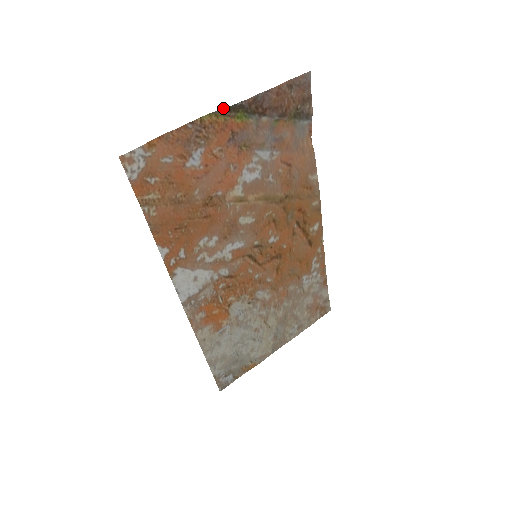
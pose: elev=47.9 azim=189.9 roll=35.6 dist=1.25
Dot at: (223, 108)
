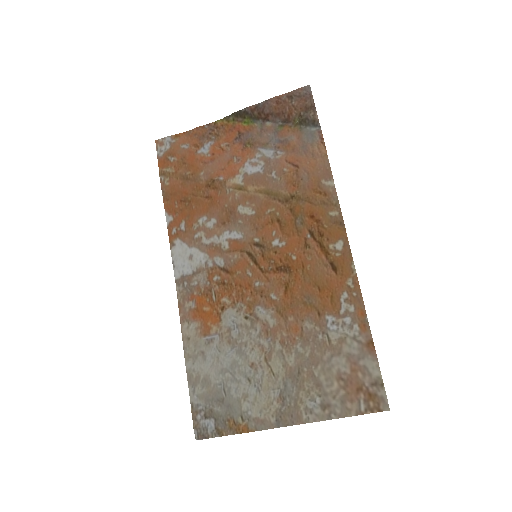
Dot at: (231, 114)
